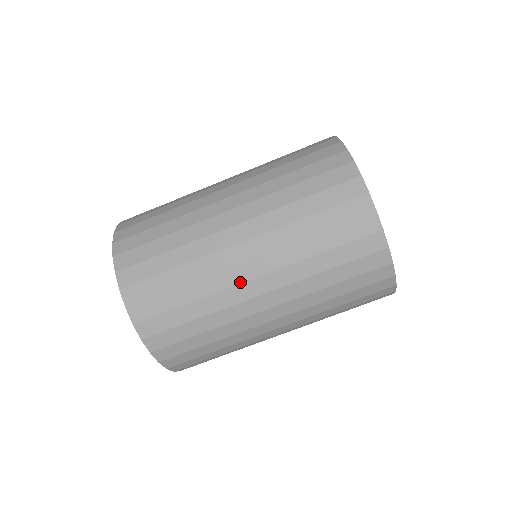
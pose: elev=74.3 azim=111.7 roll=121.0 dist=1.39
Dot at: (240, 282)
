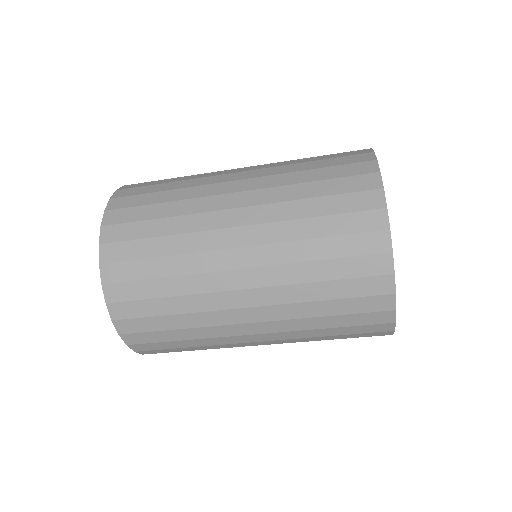
Dot at: (223, 269)
